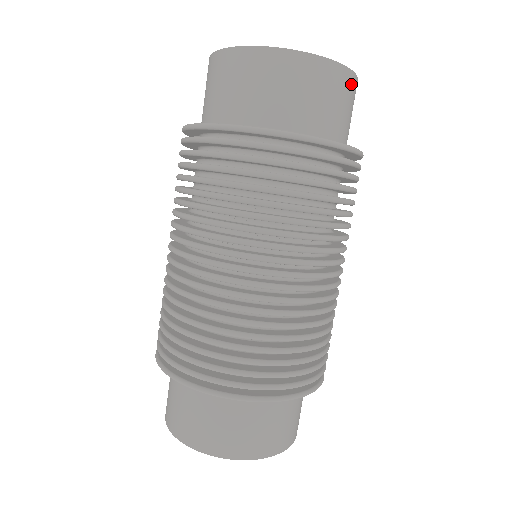
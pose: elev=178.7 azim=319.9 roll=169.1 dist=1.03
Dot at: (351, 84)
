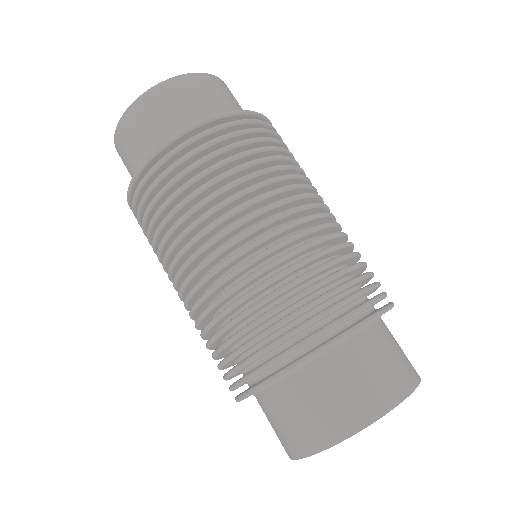
Dot at: (210, 81)
